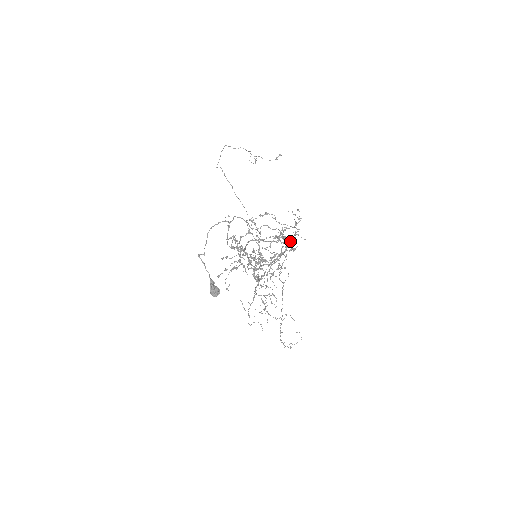
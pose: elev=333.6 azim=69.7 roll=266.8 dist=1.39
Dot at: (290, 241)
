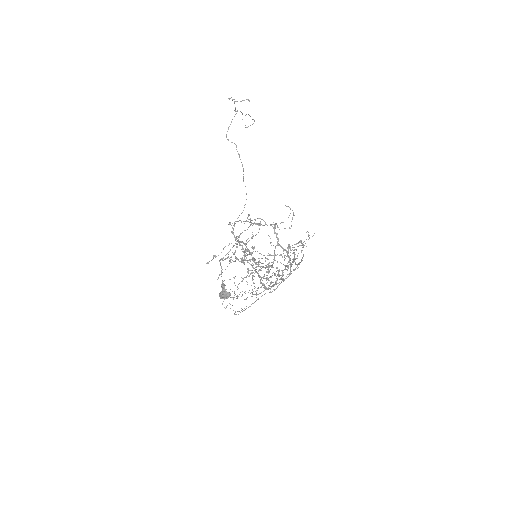
Dot at: occluded
